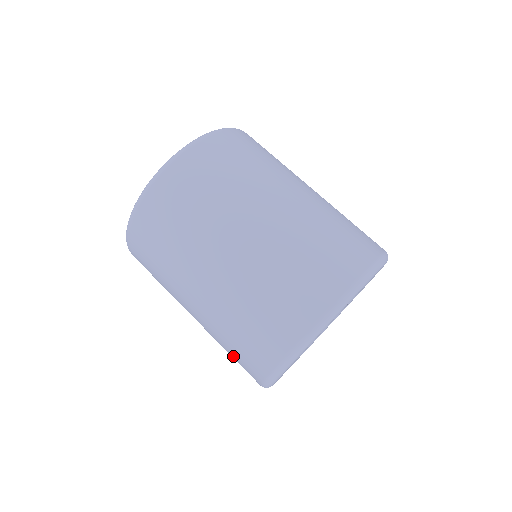
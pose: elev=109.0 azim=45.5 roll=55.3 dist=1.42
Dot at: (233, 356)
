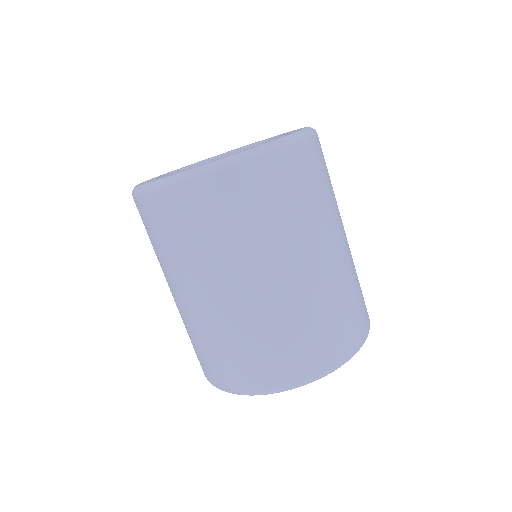
Dot at: occluded
